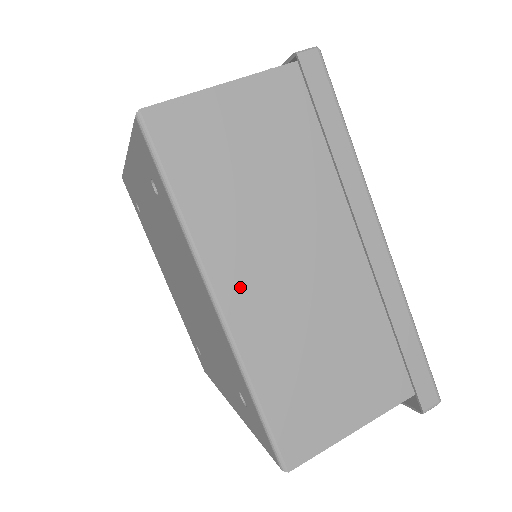
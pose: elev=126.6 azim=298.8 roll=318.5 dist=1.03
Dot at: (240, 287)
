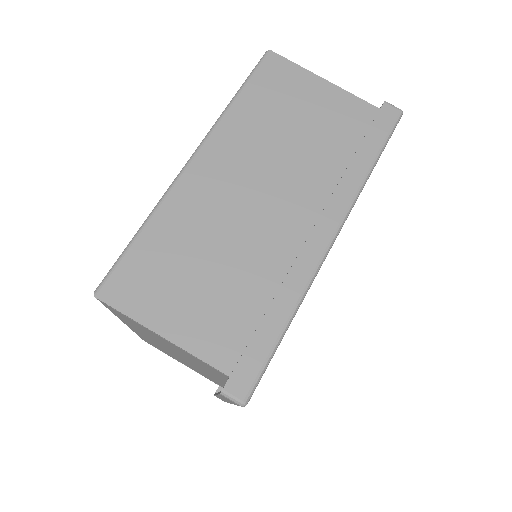
Dot at: (213, 167)
